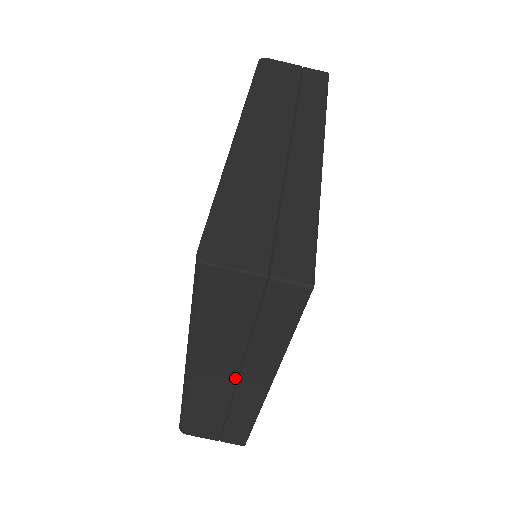
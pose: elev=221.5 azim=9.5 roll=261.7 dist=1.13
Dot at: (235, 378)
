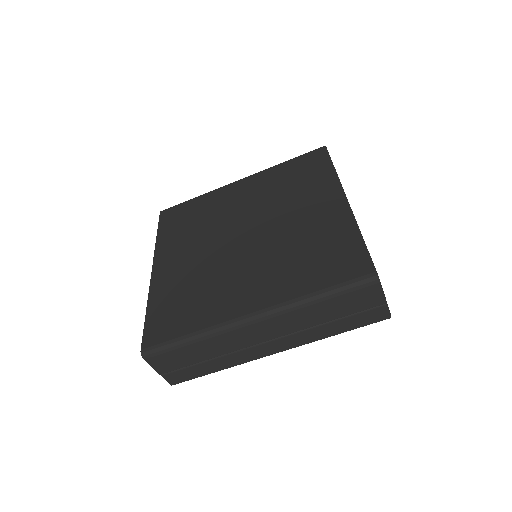
Dot at: (273, 338)
